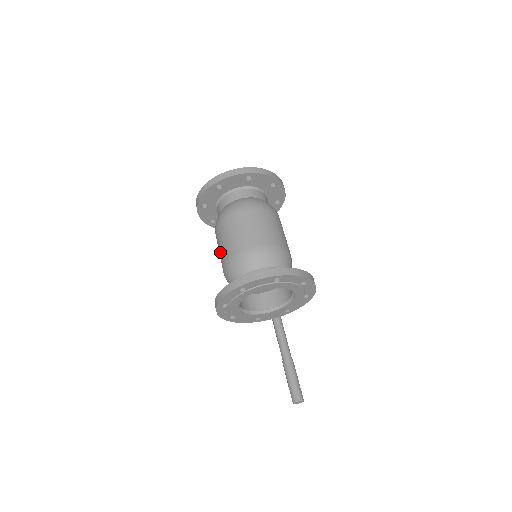
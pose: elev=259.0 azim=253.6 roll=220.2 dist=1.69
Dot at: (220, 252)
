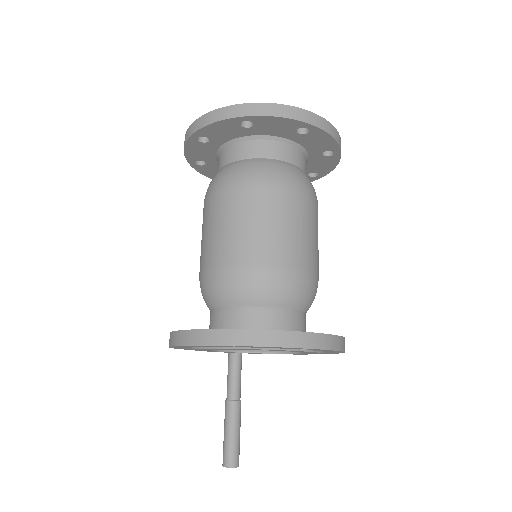
Dot at: (207, 240)
